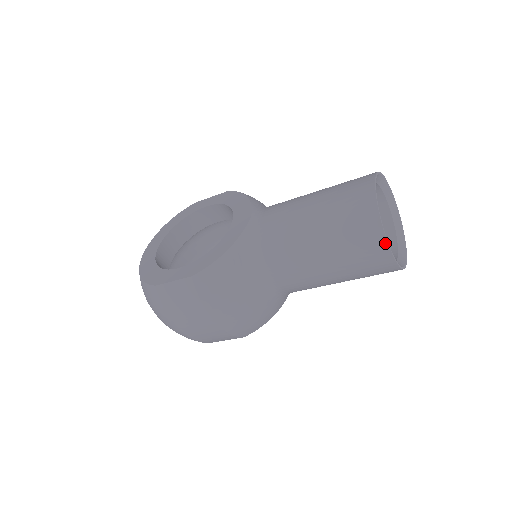
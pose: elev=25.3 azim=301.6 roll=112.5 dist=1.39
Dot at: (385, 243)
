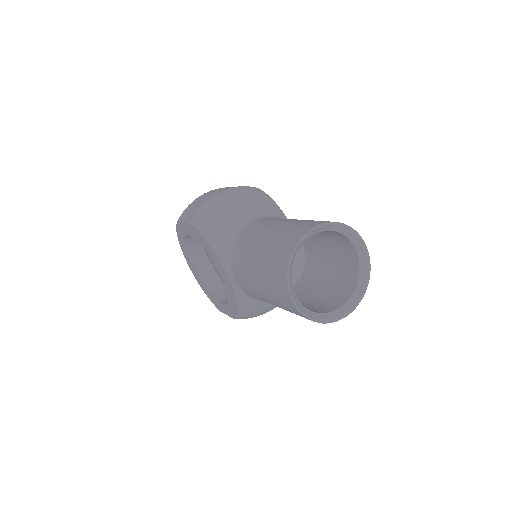
Dot at: (334, 321)
